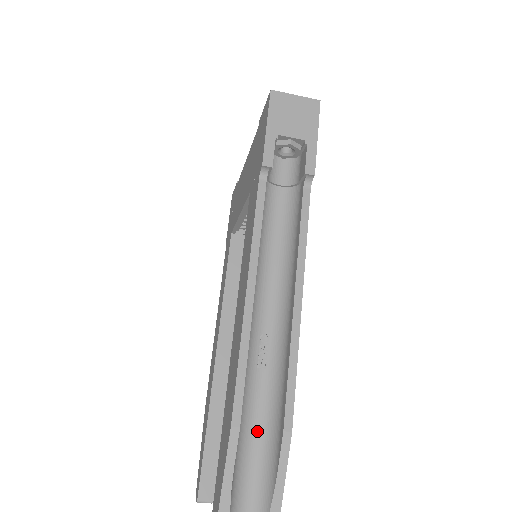
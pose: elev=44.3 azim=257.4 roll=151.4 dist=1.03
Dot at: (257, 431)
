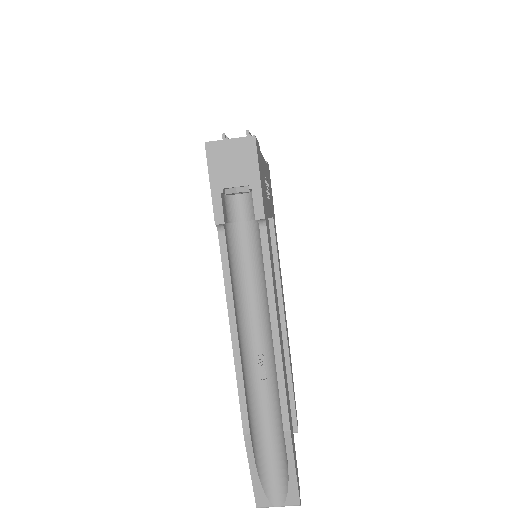
Dot at: (270, 425)
